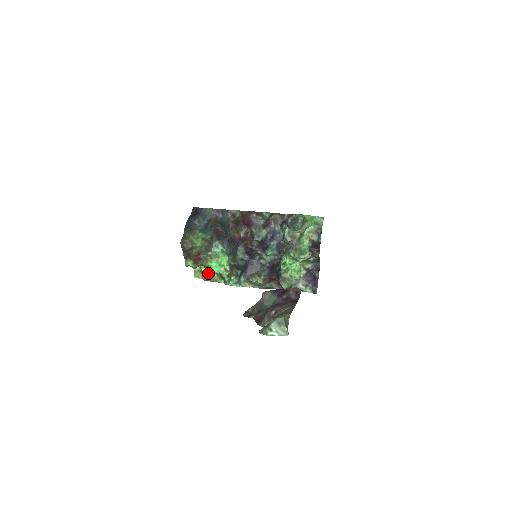
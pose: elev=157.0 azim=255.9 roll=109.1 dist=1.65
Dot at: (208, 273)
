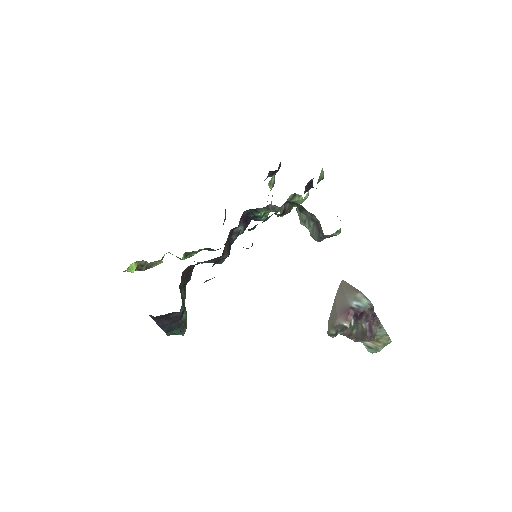
Dot at: (140, 265)
